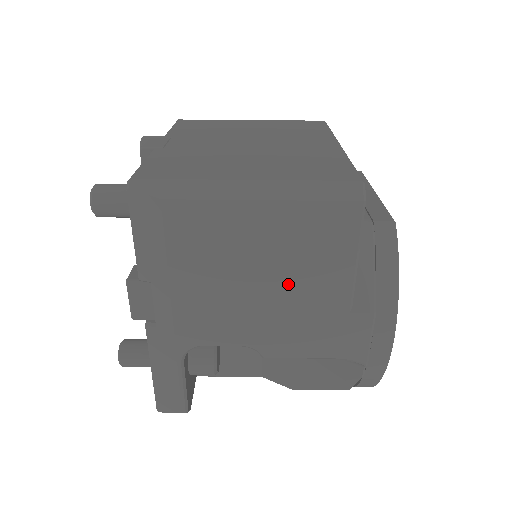
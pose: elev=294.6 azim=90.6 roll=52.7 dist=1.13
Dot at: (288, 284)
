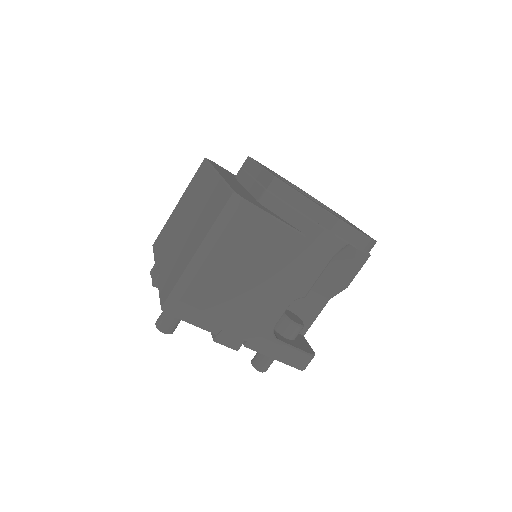
Dot at: (267, 262)
